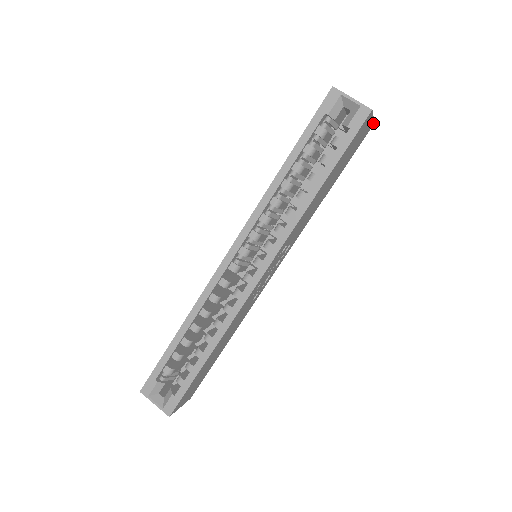
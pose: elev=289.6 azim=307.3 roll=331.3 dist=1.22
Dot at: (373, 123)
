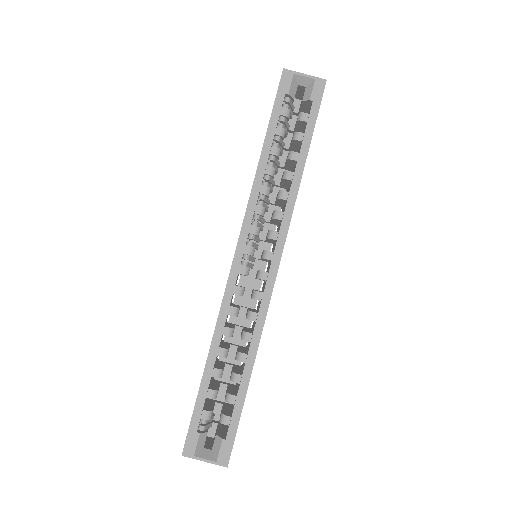
Dot at: occluded
